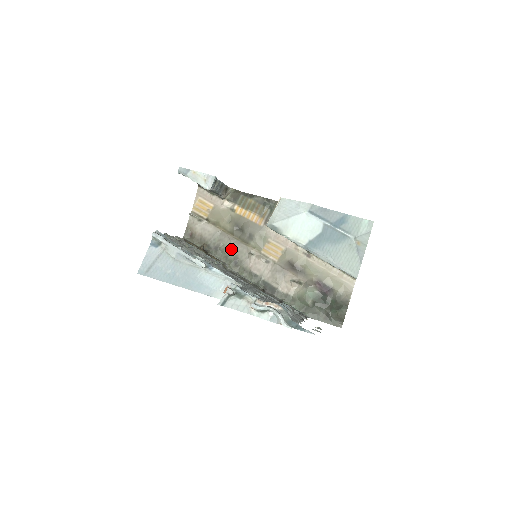
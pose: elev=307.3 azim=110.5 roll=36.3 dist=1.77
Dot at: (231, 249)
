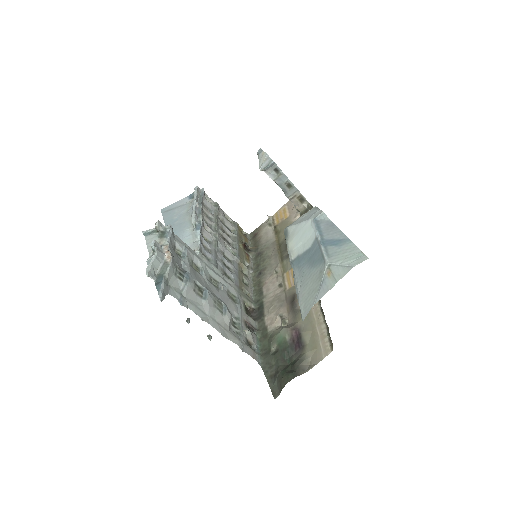
Dot at: (267, 259)
